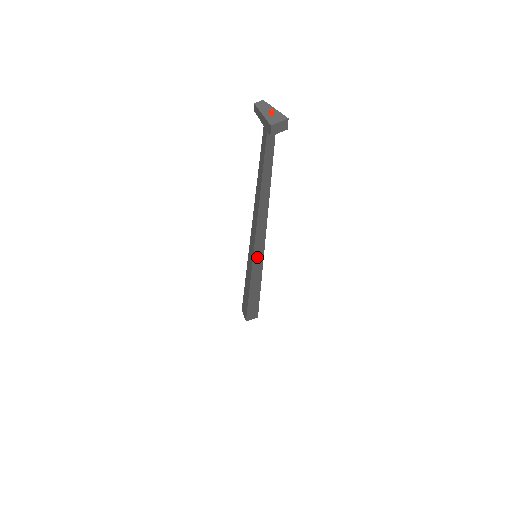
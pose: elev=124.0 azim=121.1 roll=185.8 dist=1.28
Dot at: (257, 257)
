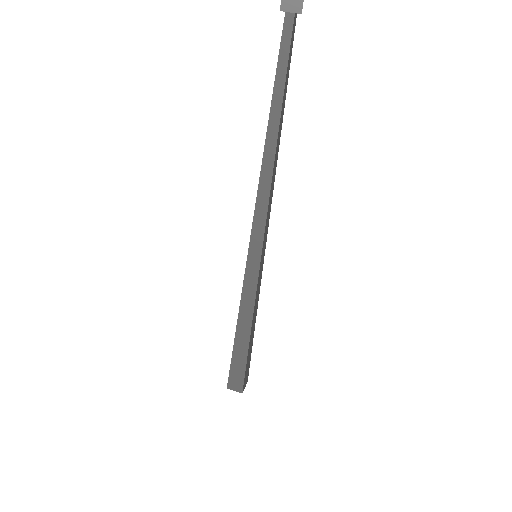
Dot at: (254, 251)
